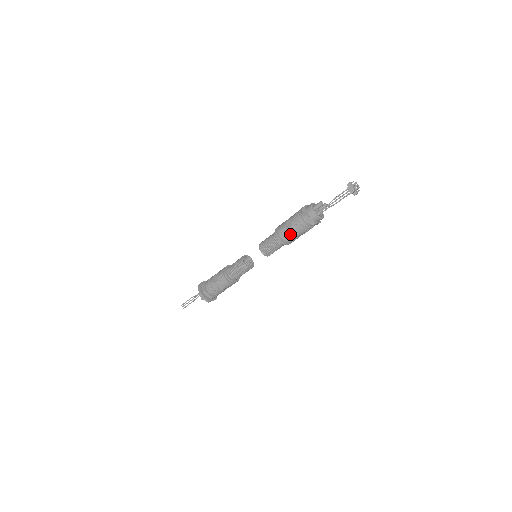
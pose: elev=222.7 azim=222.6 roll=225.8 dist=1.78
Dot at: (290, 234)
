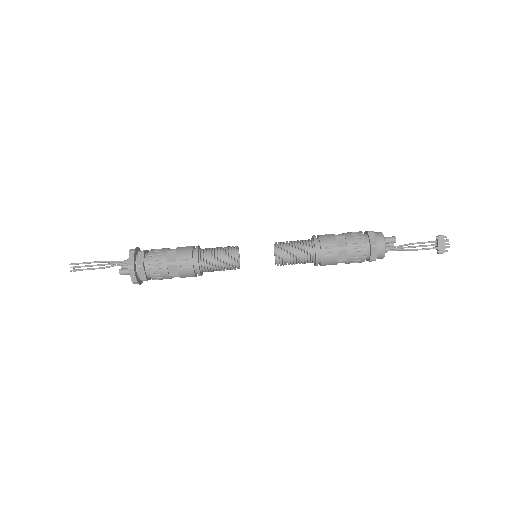
Dot at: (336, 255)
